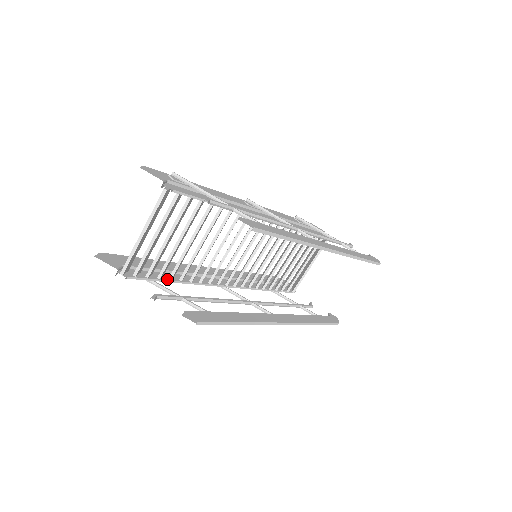
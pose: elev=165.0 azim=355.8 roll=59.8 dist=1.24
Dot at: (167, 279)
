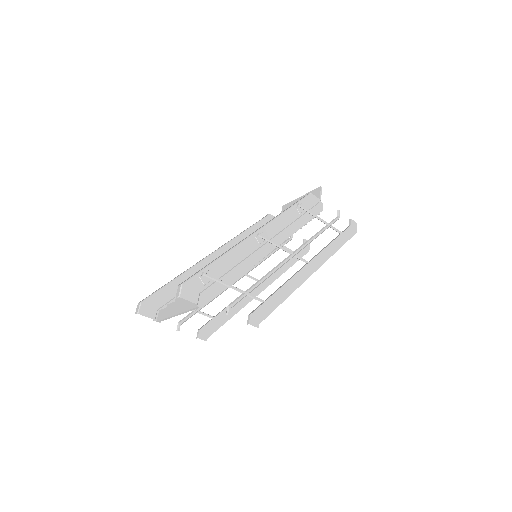
Dot at: occluded
